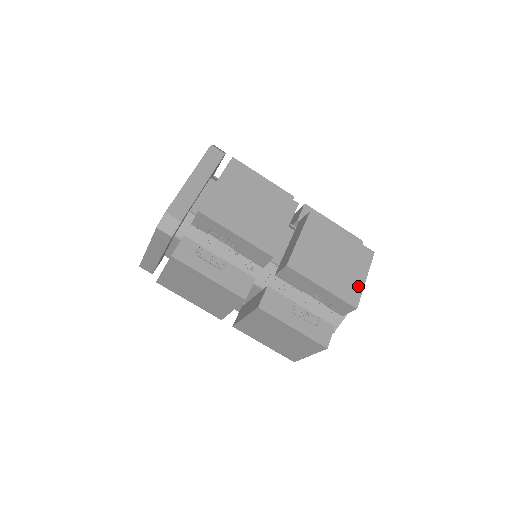
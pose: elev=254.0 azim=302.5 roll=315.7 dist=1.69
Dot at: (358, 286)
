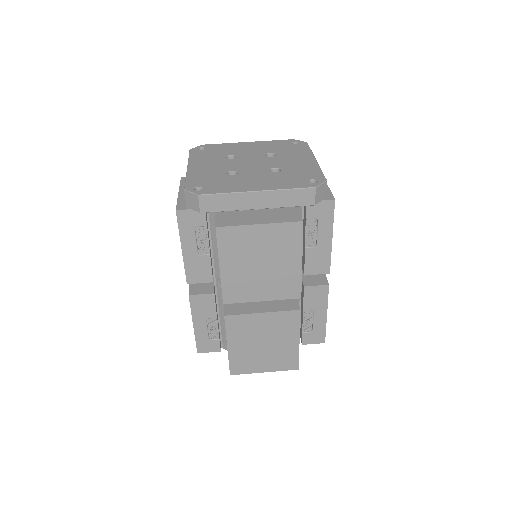
Dot at: occluded
